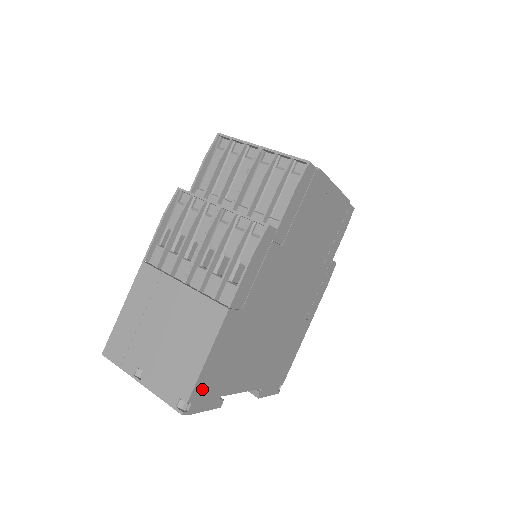
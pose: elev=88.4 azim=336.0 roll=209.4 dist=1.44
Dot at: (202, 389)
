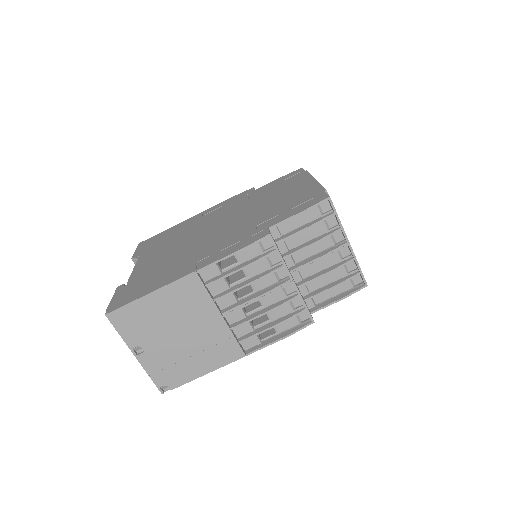
Dot at: occluded
